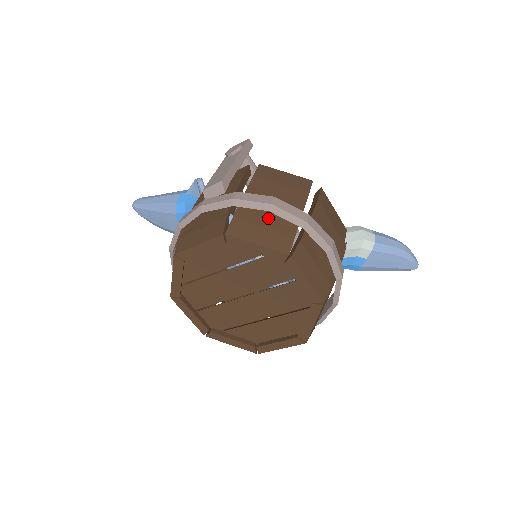
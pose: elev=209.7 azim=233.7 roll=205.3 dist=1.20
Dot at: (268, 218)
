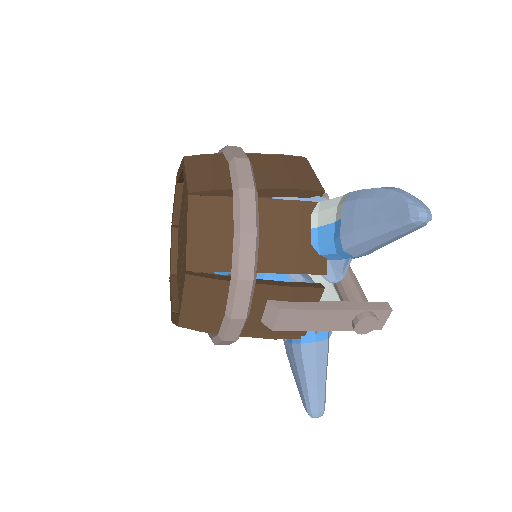
Dot at: occluded
